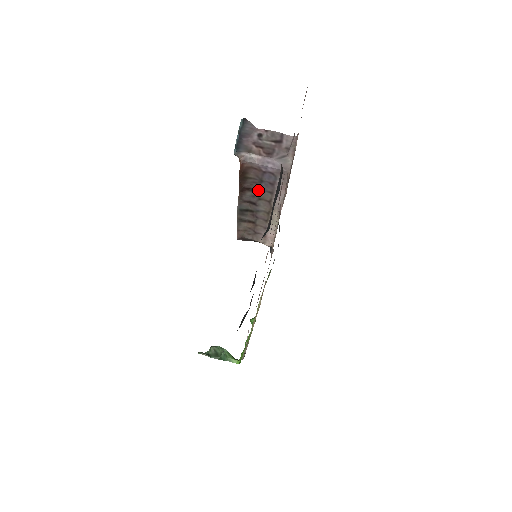
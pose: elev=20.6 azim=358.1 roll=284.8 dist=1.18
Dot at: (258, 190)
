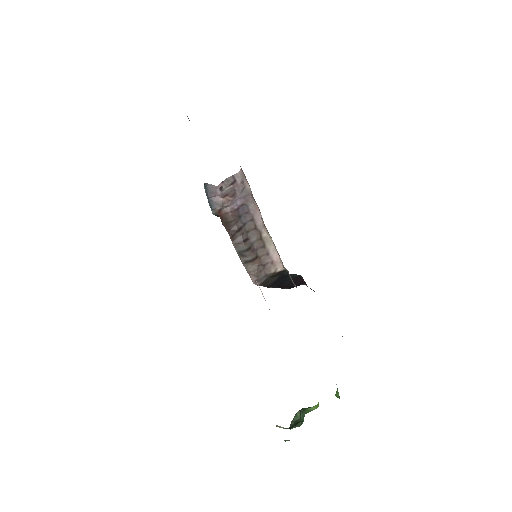
Dot at: (242, 226)
